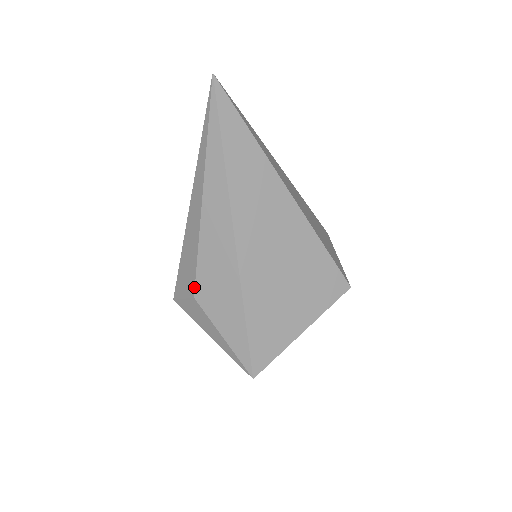
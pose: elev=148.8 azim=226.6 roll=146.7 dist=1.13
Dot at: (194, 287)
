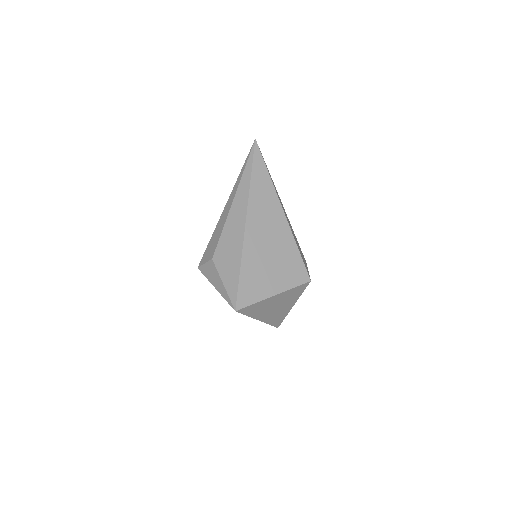
Dot at: (214, 252)
